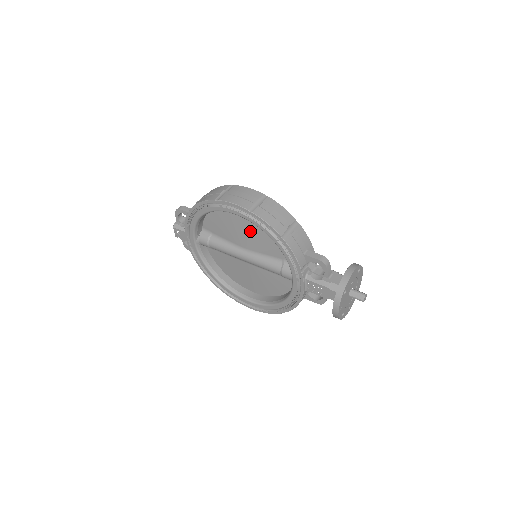
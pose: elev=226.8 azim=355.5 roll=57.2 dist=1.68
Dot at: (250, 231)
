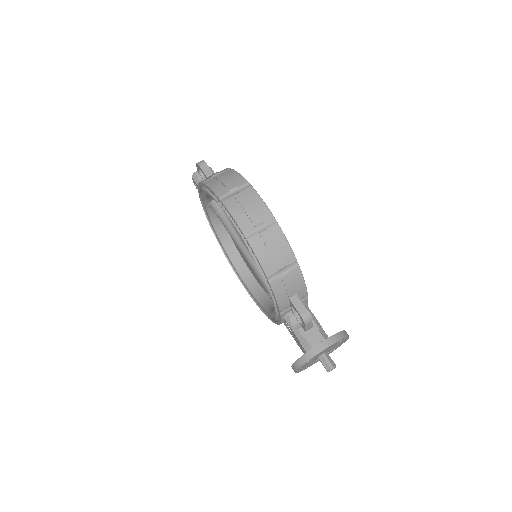
Dot at: occluded
